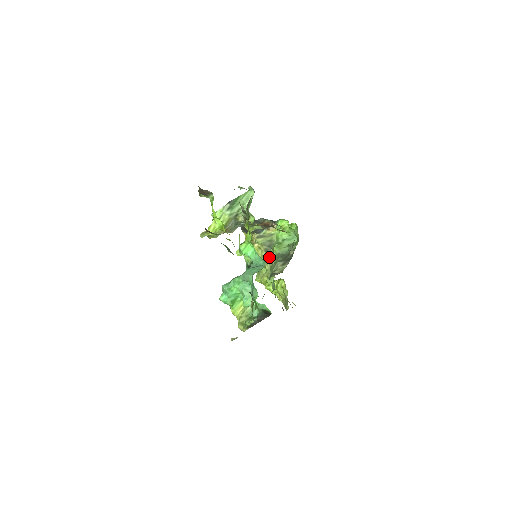
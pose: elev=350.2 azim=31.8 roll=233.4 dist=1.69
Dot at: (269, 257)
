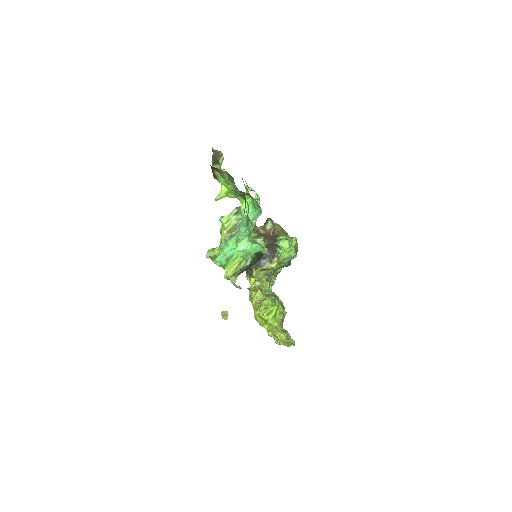
Dot at: occluded
